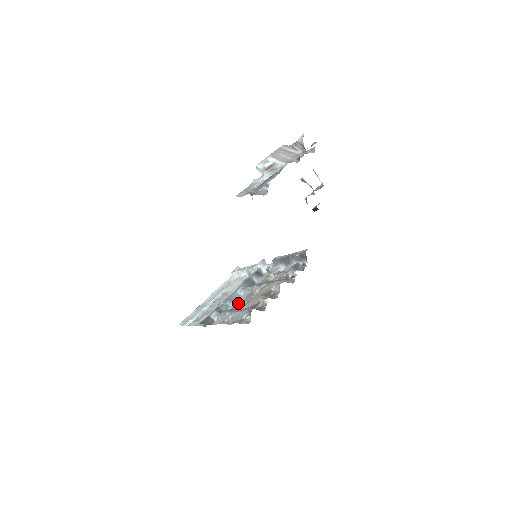
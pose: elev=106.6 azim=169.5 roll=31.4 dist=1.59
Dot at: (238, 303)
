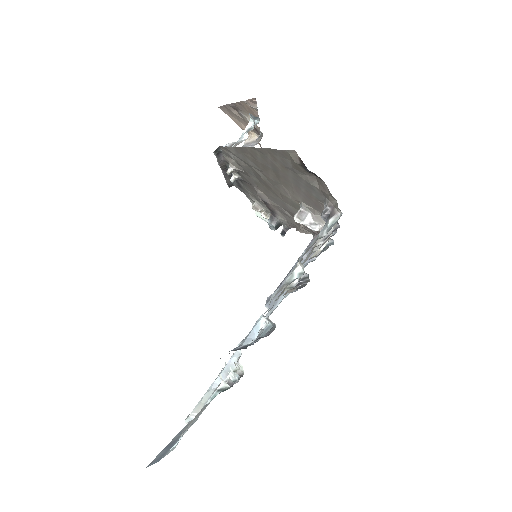
Dot at: occluded
